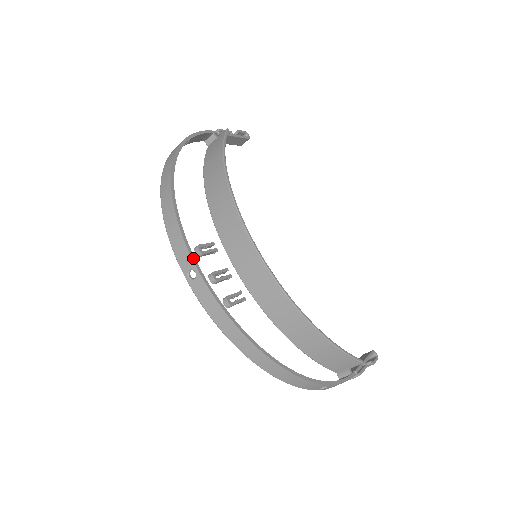
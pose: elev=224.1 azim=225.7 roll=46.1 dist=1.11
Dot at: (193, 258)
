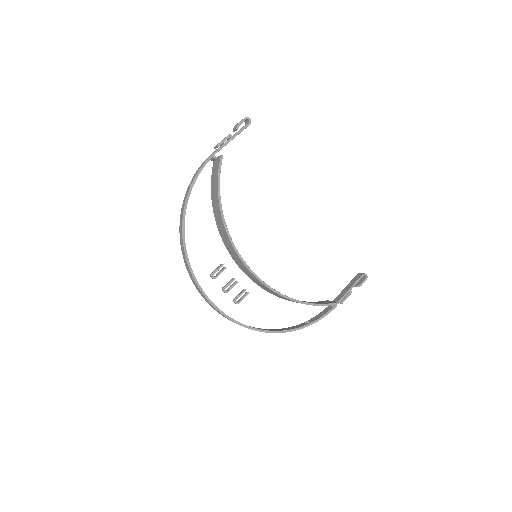
Dot at: (206, 296)
